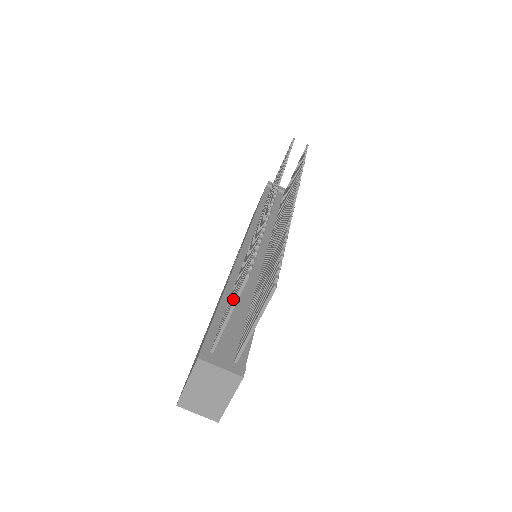
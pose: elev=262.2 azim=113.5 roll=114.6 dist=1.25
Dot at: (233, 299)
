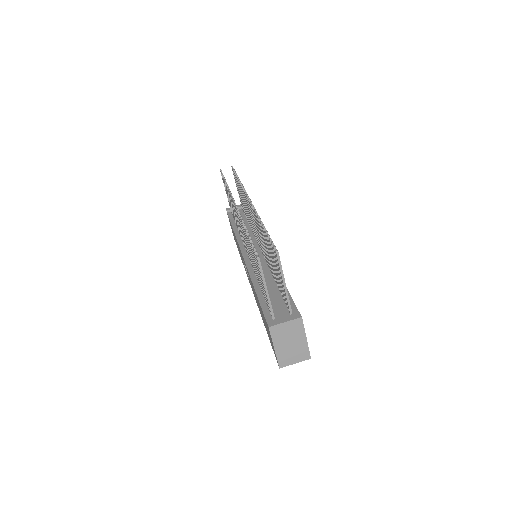
Dot at: (261, 279)
